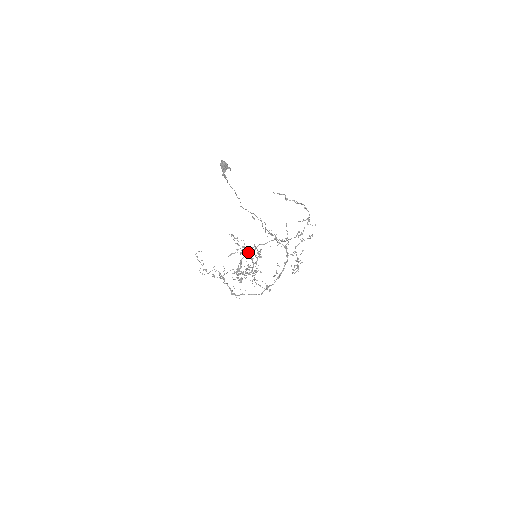
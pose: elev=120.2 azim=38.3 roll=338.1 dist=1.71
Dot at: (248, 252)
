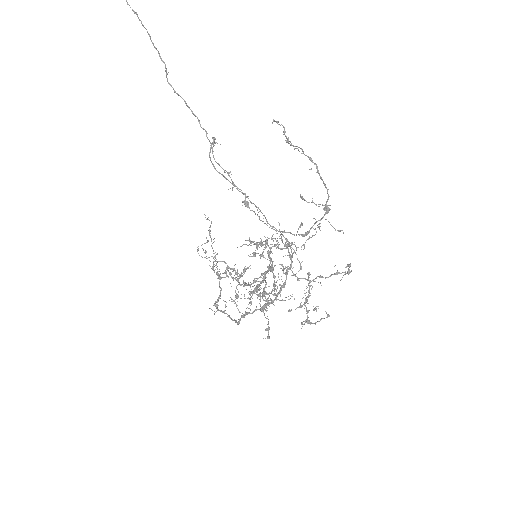
Dot at: occluded
